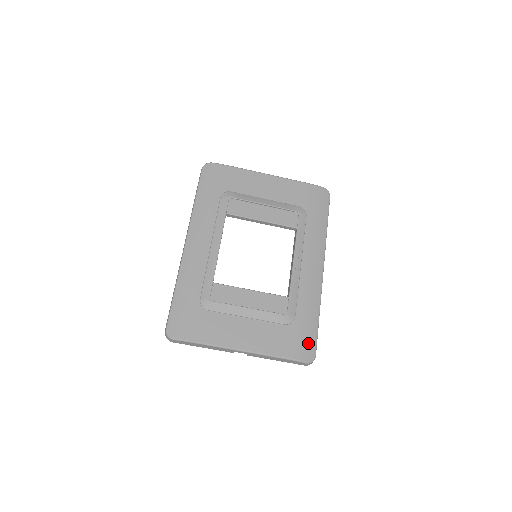
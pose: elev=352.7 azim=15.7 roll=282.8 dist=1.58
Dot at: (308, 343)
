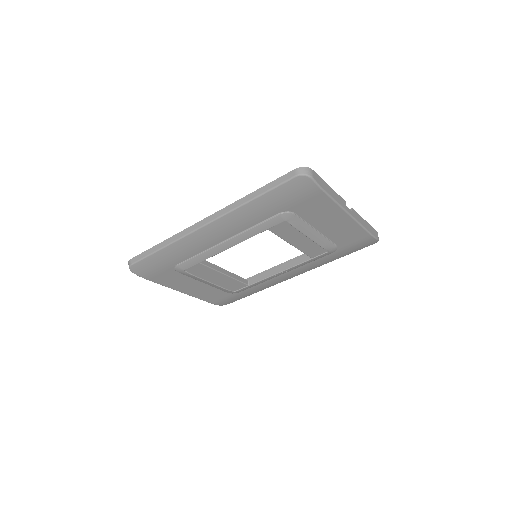
Dot at: (232, 300)
